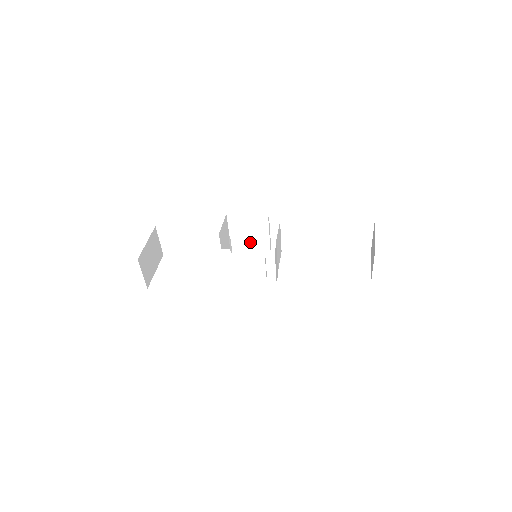
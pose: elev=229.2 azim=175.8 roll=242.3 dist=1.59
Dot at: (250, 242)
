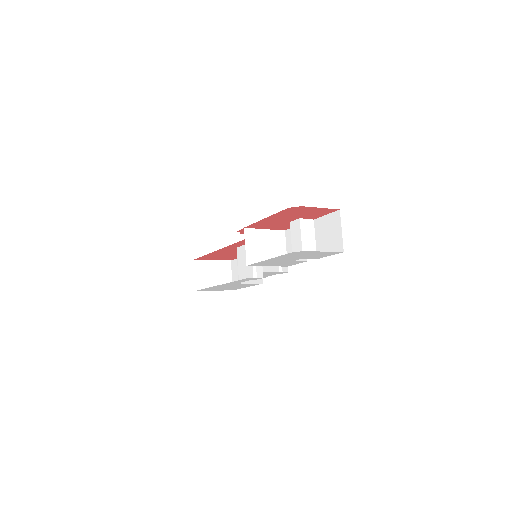
Dot at: occluded
